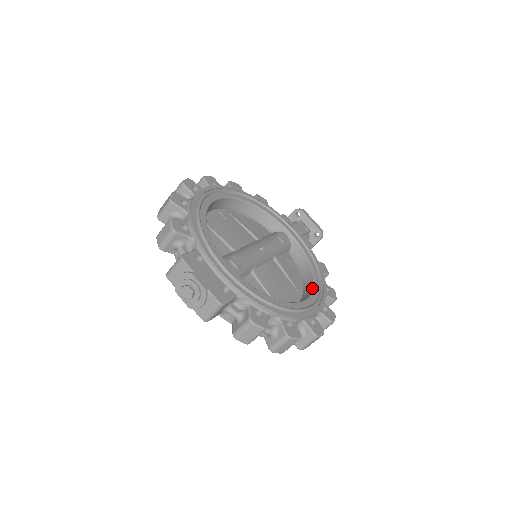
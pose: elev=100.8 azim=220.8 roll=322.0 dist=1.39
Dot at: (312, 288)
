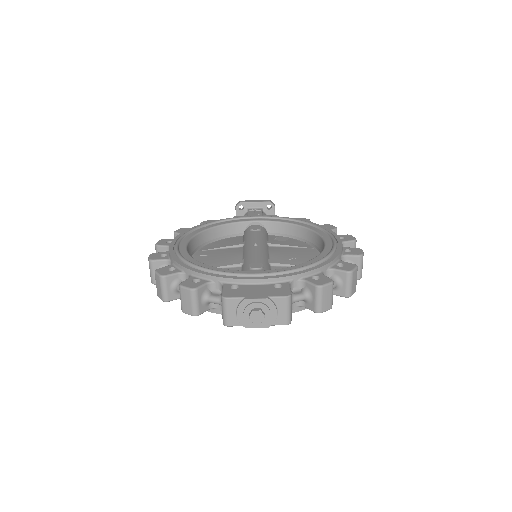
Dot at: (316, 235)
